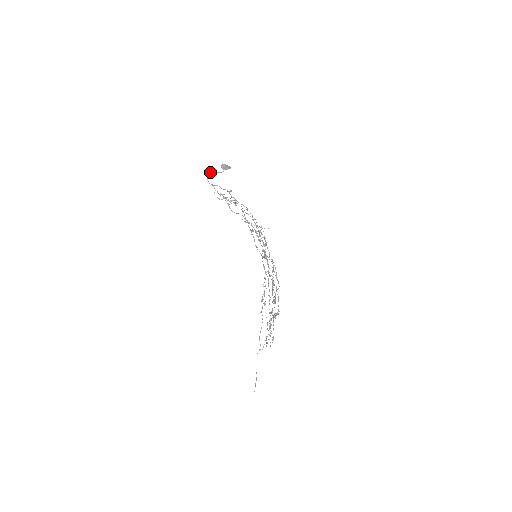
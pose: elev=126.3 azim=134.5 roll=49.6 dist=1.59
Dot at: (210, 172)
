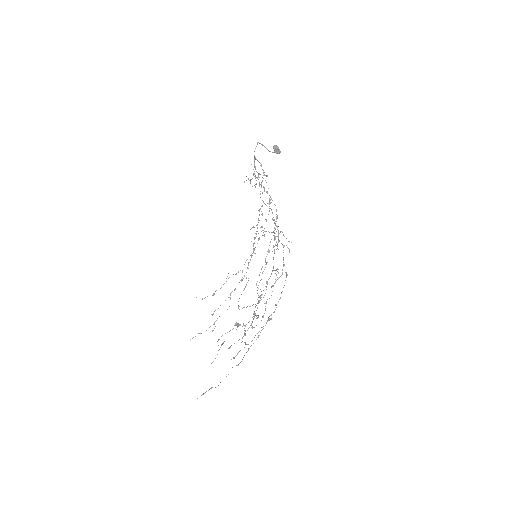
Dot at: (262, 144)
